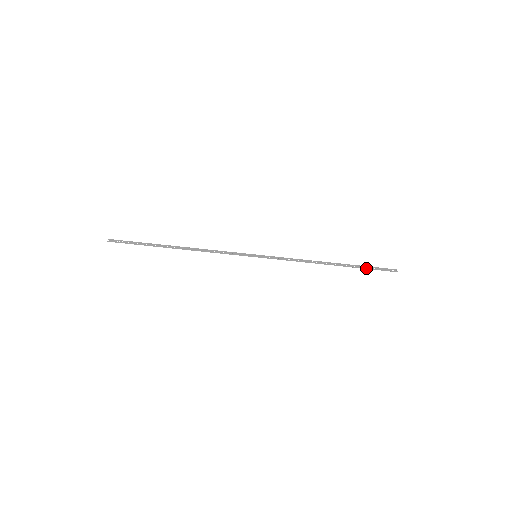
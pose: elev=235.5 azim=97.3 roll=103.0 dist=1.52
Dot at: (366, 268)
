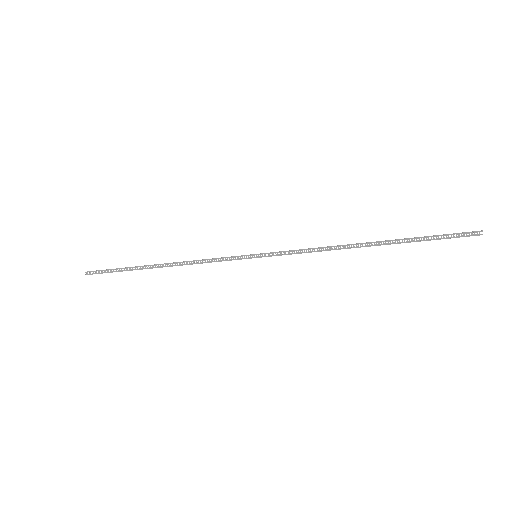
Dot at: occluded
